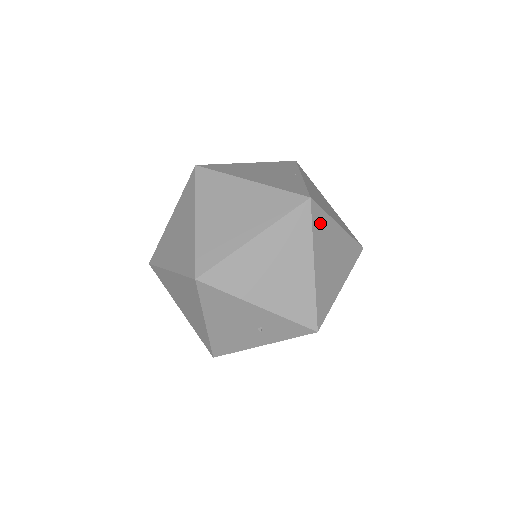
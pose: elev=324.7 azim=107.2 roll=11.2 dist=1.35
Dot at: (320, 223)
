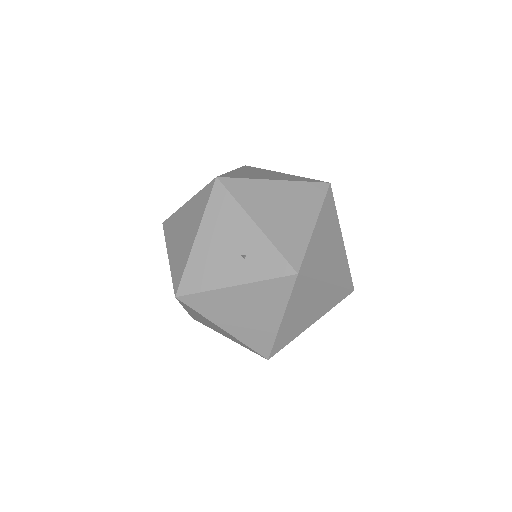
Dot at: (330, 209)
